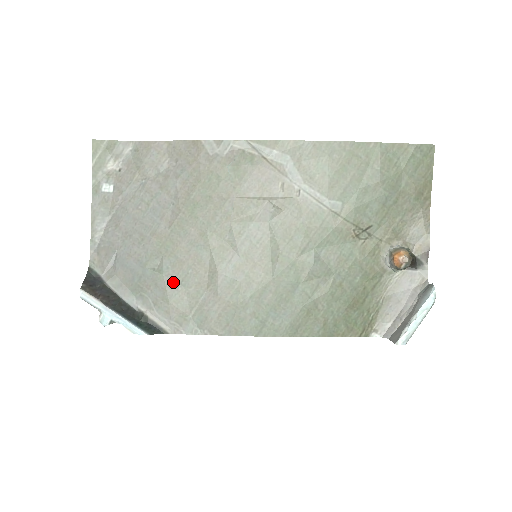
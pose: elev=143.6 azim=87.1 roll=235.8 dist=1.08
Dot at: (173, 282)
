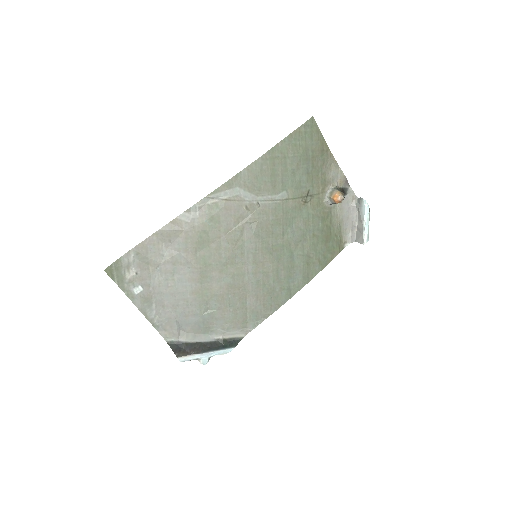
Dot at: (225, 310)
